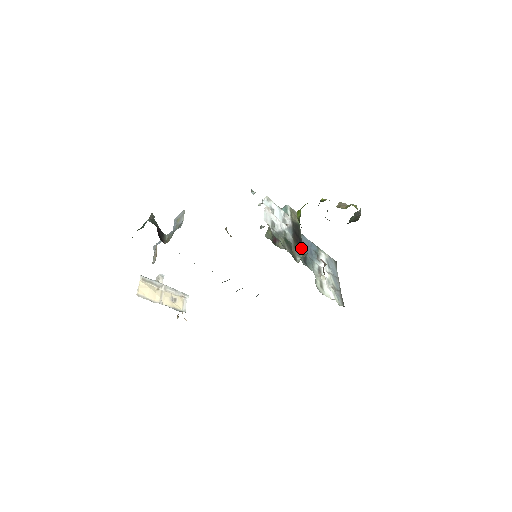
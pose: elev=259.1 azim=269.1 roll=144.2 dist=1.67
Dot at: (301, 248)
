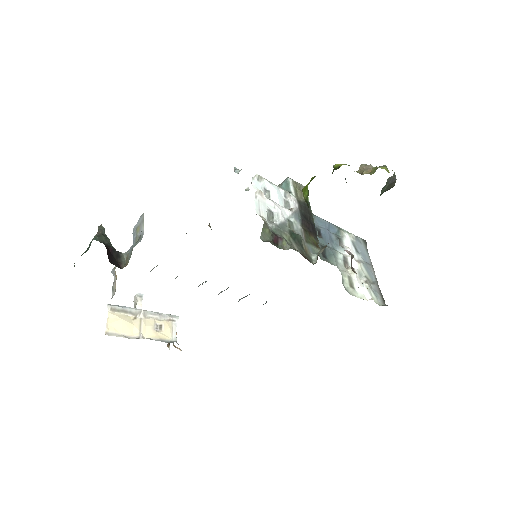
Dot at: (316, 238)
